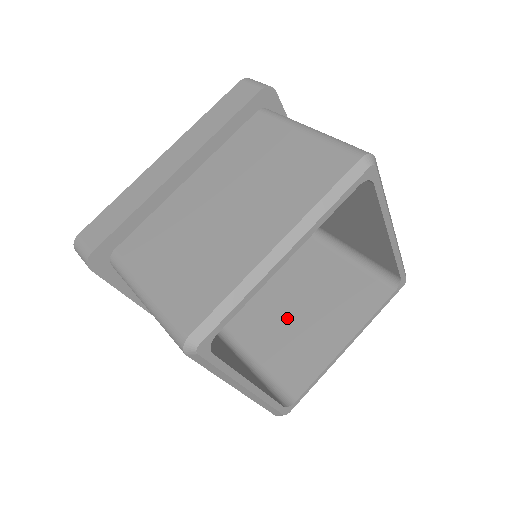
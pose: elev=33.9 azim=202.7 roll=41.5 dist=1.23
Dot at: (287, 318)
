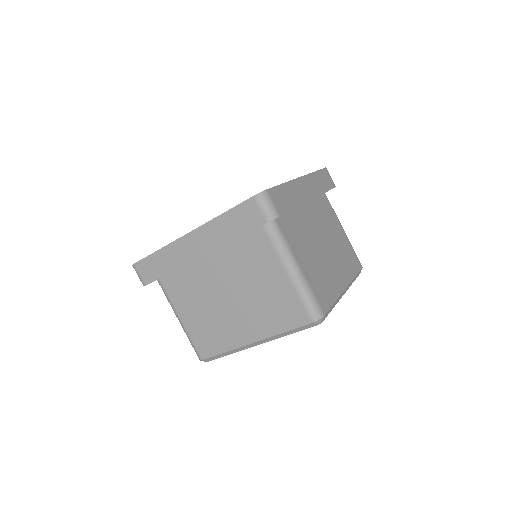
Dot at: occluded
